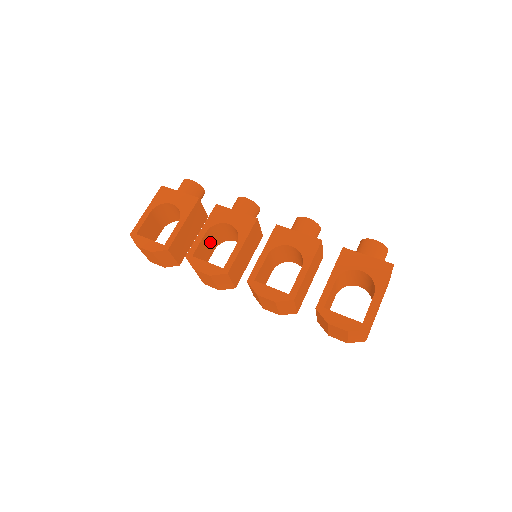
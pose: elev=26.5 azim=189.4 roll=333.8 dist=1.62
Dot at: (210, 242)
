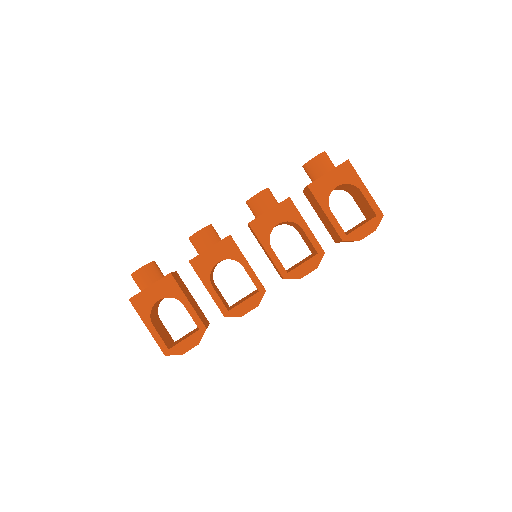
Dot at: (214, 286)
